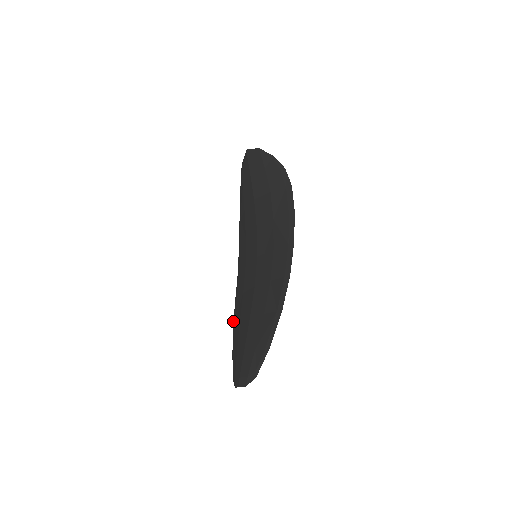
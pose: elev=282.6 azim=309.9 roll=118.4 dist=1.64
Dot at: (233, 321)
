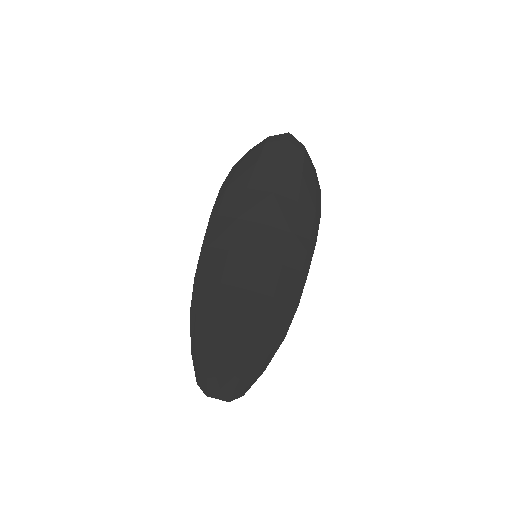
Dot at: (191, 305)
